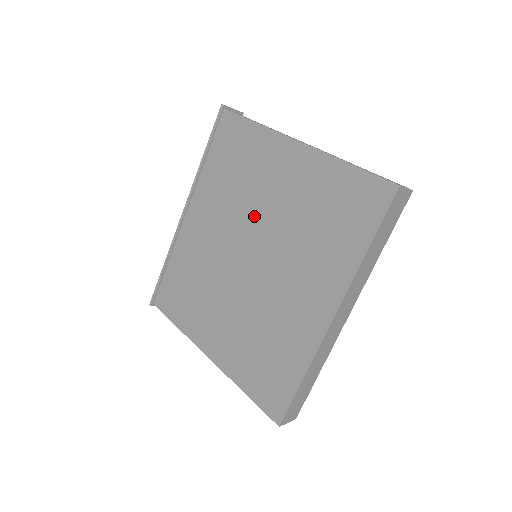
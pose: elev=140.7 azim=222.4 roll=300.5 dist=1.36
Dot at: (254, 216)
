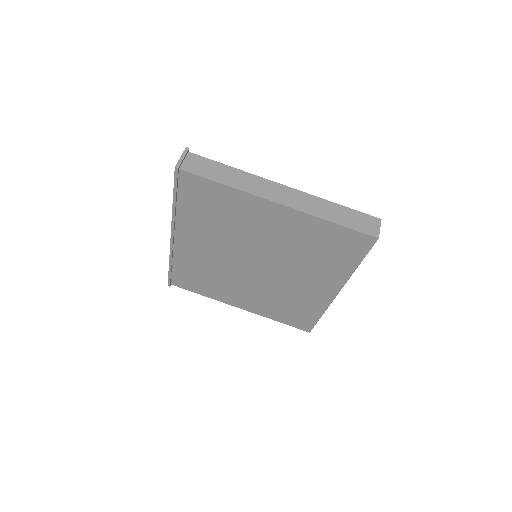
Dot at: (250, 244)
